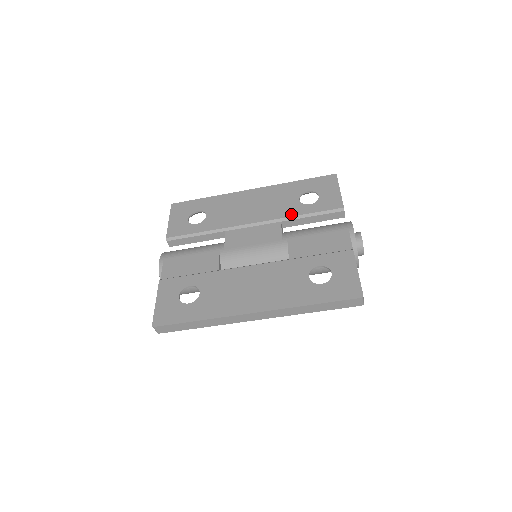
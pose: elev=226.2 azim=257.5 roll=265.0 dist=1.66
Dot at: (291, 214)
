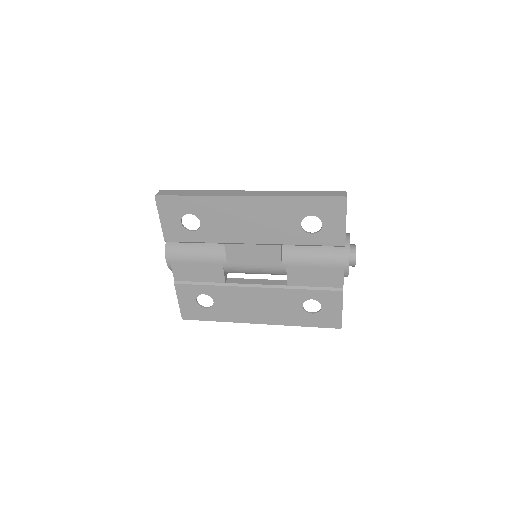
Dot at: (291, 242)
